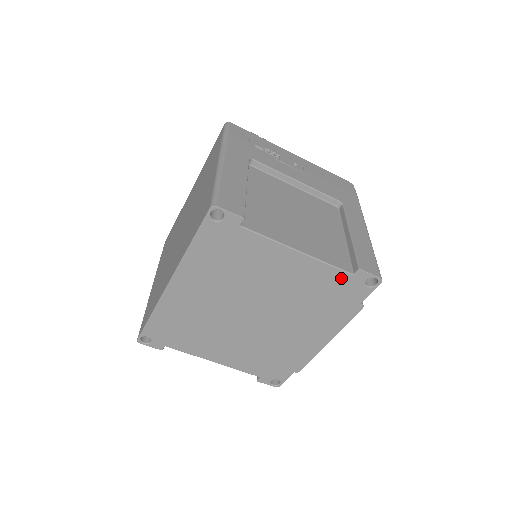
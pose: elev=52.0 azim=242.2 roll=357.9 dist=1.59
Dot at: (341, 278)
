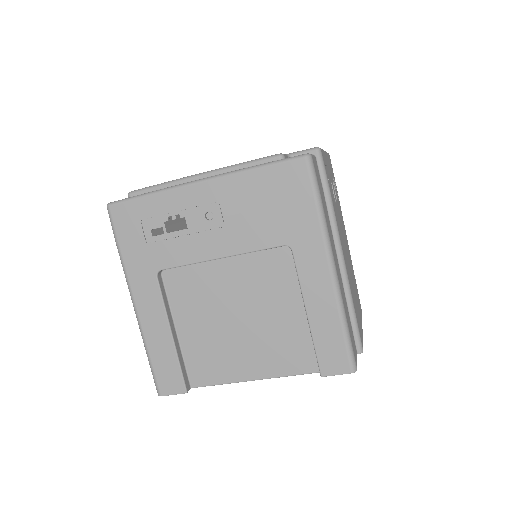
Dot at: occluded
